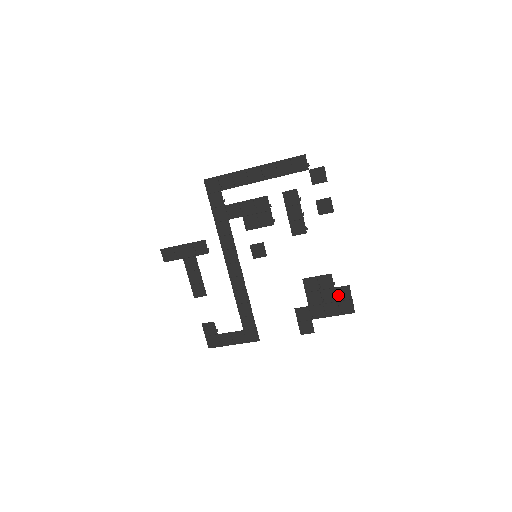
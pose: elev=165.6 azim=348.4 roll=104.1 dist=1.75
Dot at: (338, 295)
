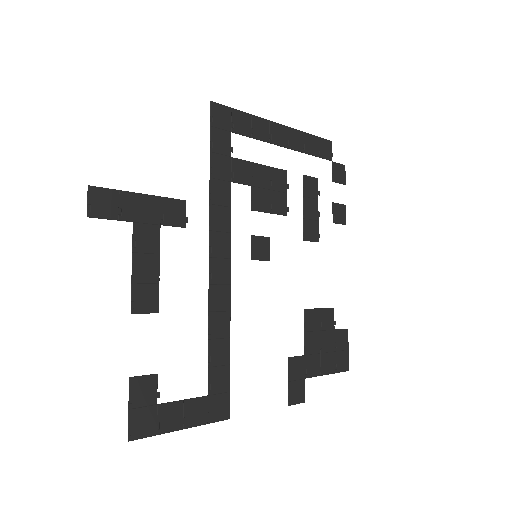
Dot at: (337, 341)
